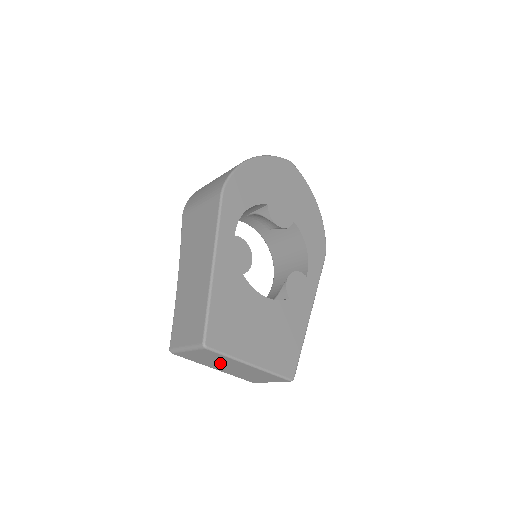
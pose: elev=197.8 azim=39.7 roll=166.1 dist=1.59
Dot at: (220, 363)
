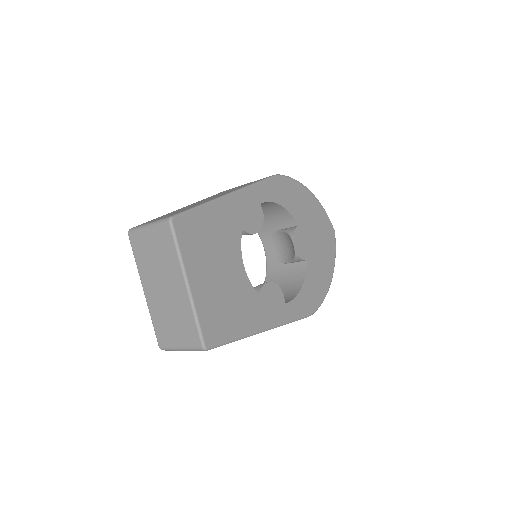
Dot at: (160, 271)
